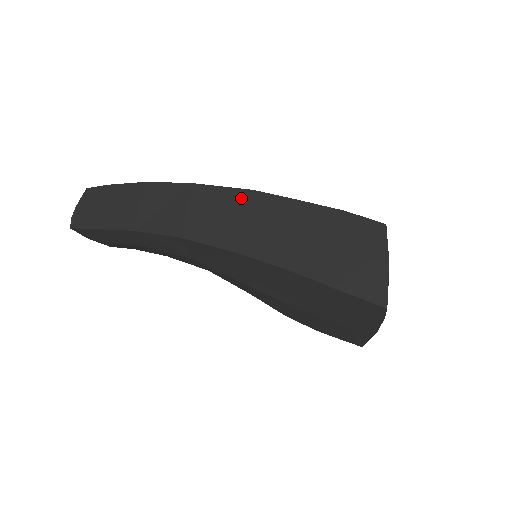
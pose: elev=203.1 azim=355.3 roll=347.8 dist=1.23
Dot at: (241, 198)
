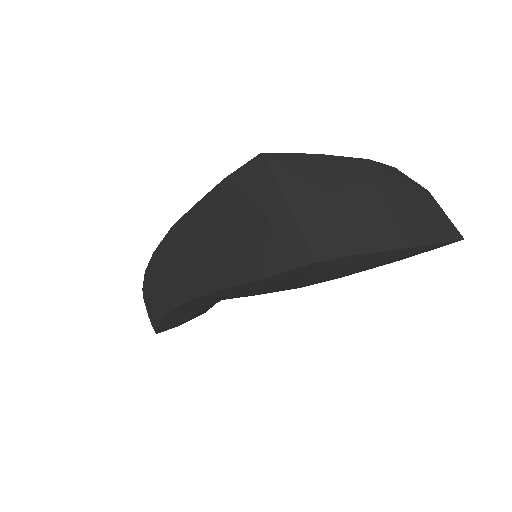
Dot at: (172, 241)
